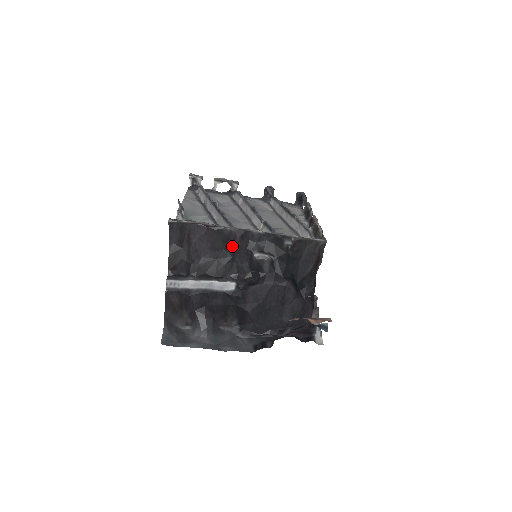
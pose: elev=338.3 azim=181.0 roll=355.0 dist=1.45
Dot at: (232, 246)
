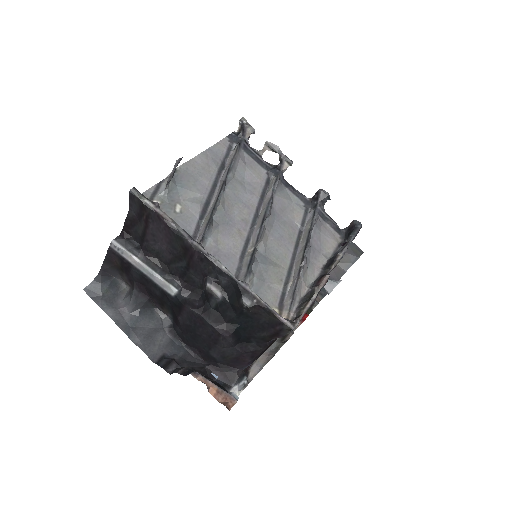
Dot at: (189, 258)
